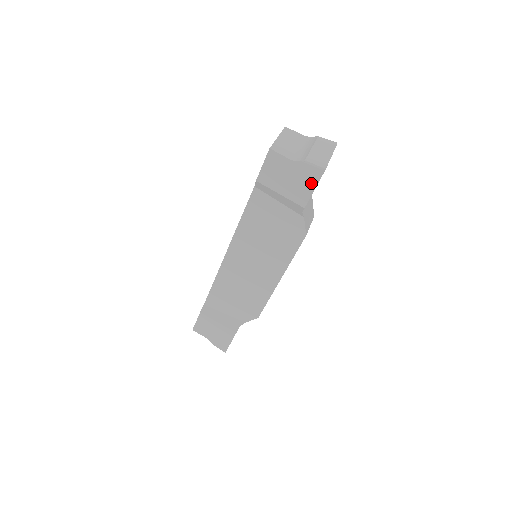
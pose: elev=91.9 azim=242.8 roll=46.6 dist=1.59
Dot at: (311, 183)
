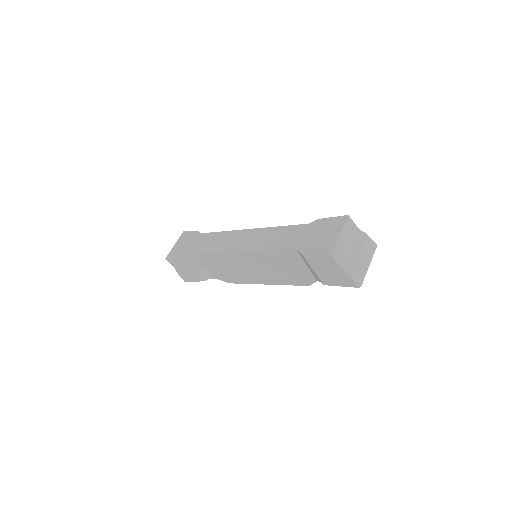
Dot at: (342, 283)
